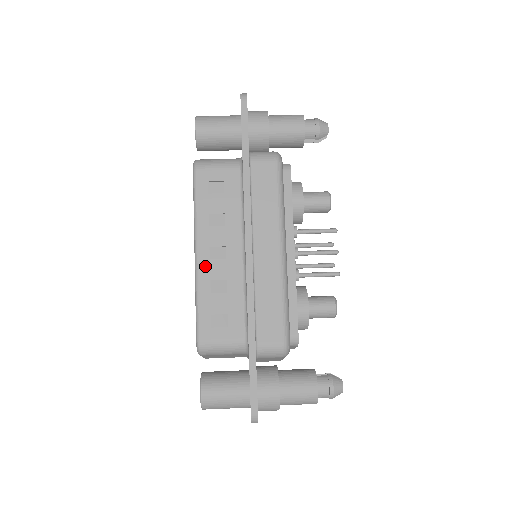
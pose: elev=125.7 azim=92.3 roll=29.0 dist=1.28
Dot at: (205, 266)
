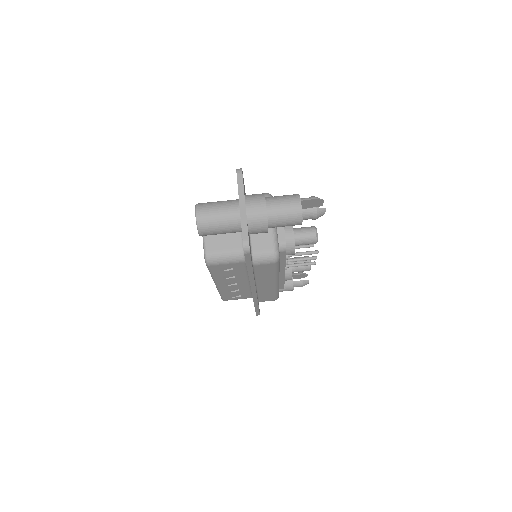
Dot at: (223, 288)
